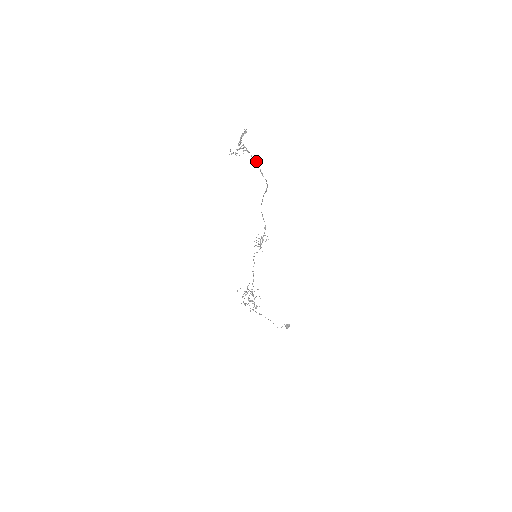
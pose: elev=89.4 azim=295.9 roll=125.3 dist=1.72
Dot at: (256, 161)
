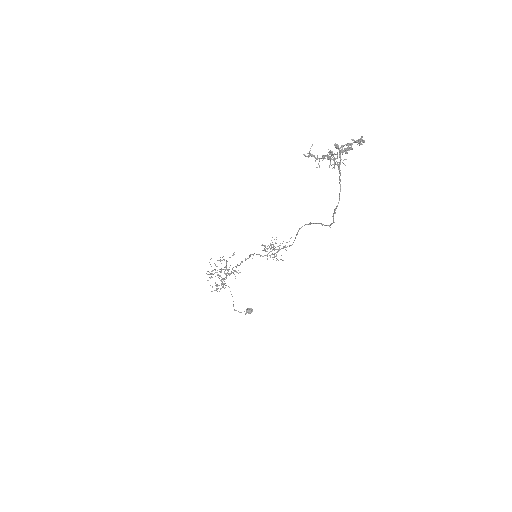
Dot at: (340, 190)
